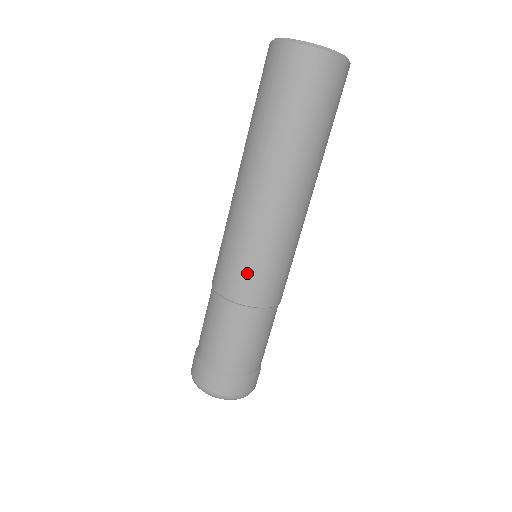
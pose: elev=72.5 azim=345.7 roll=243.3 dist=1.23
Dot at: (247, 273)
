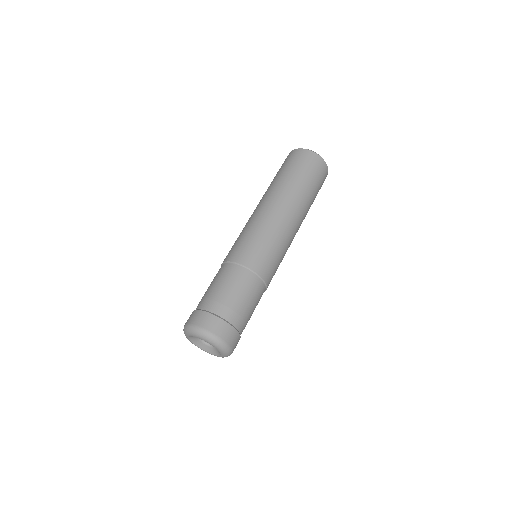
Dot at: (246, 244)
